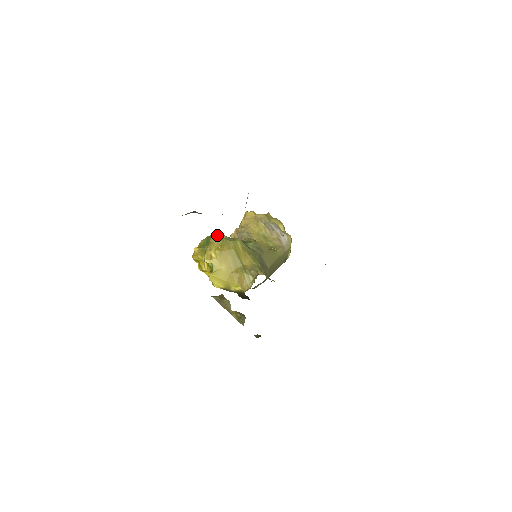
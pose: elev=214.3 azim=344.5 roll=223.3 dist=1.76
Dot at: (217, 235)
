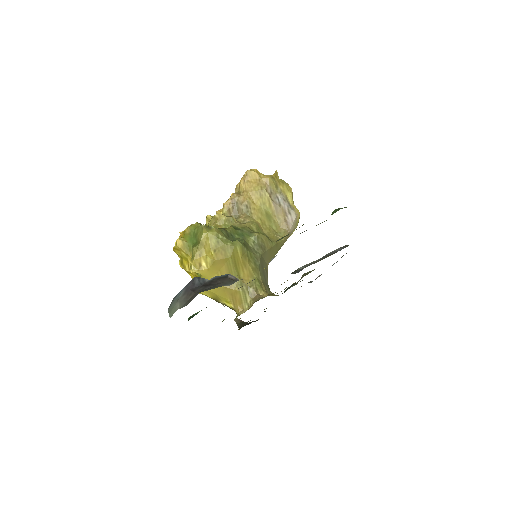
Dot at: (211, 233)
